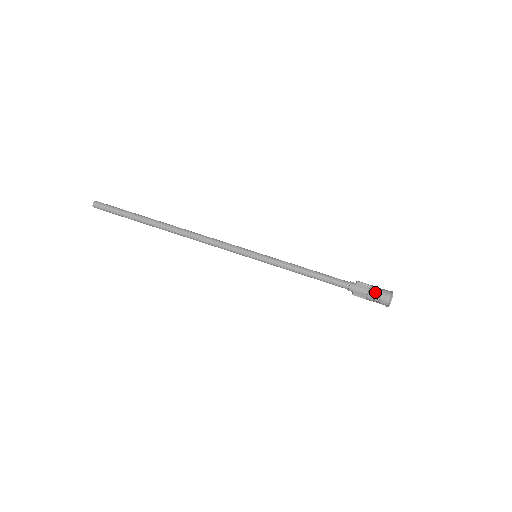
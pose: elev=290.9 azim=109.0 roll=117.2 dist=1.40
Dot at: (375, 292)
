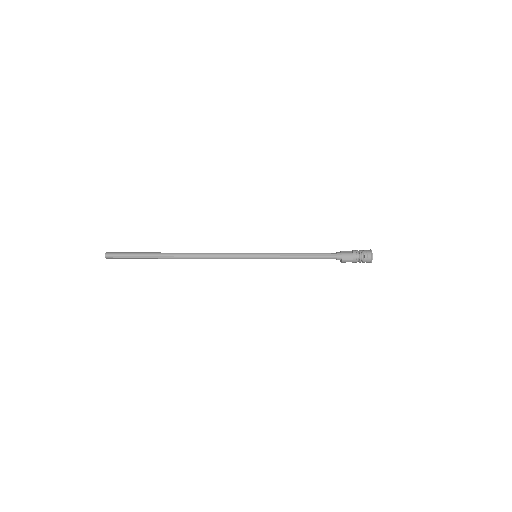
Dot at: (357, 251)
